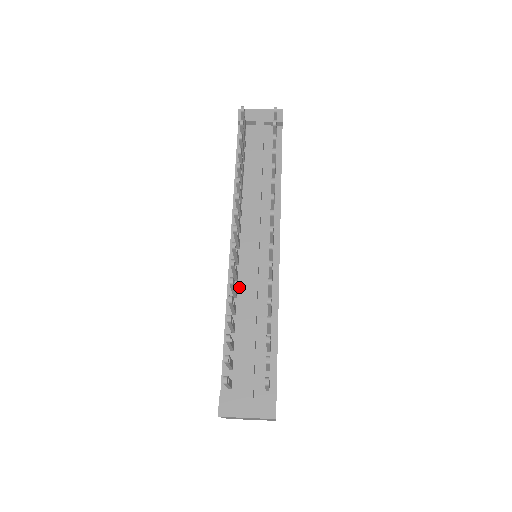
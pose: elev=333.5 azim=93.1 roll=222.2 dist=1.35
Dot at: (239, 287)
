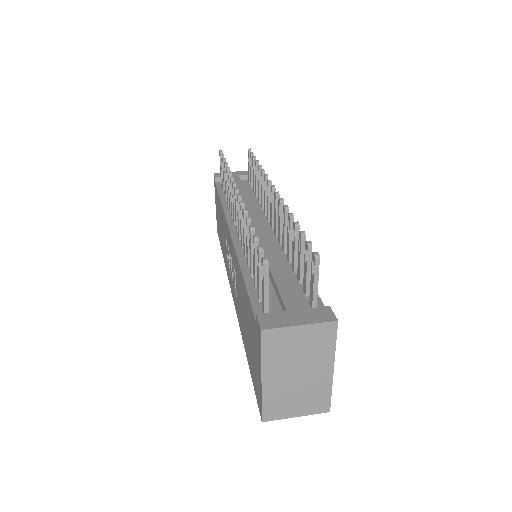
Dot at: occluded
